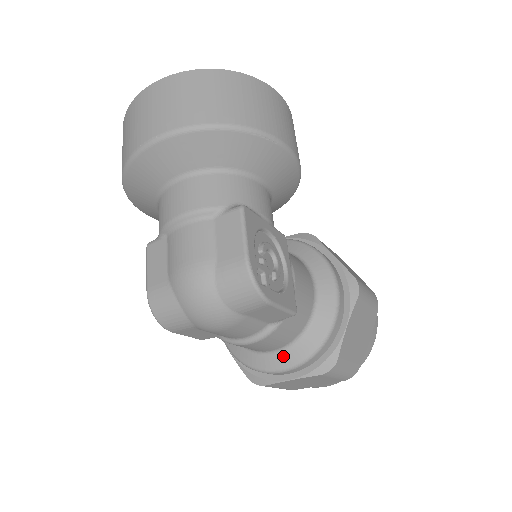
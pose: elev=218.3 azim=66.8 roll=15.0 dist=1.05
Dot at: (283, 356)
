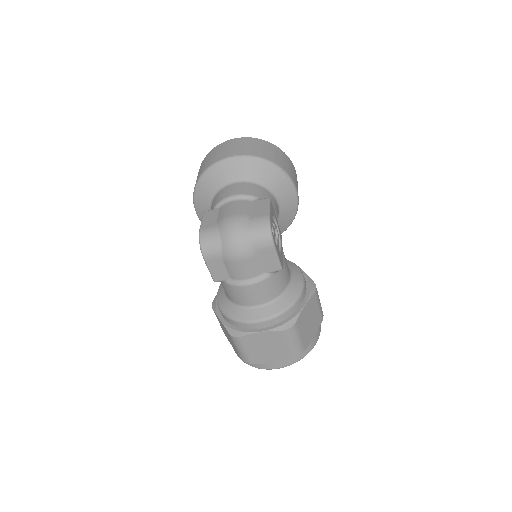
Dot at: (261, 310)
